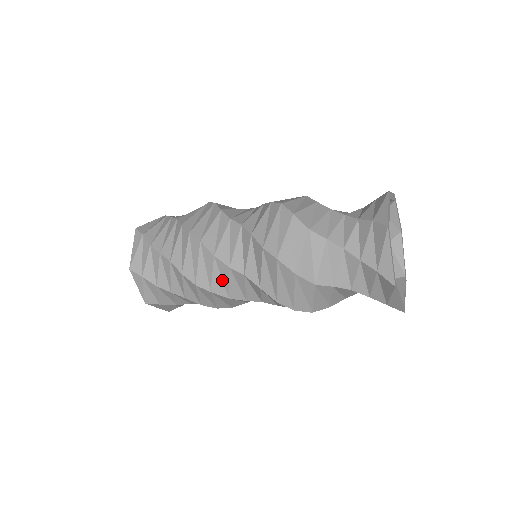
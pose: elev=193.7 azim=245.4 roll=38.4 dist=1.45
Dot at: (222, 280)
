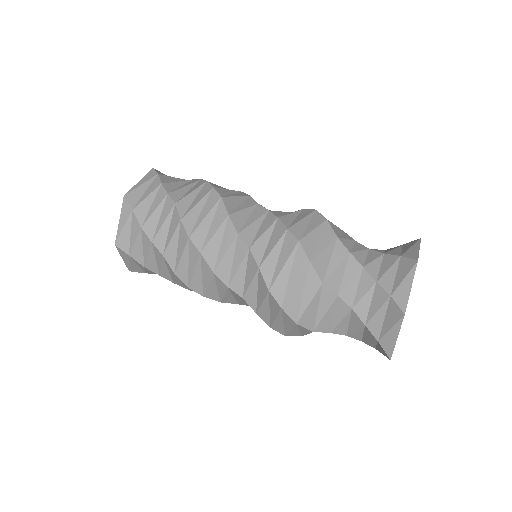
Dot at: (217, 290)
